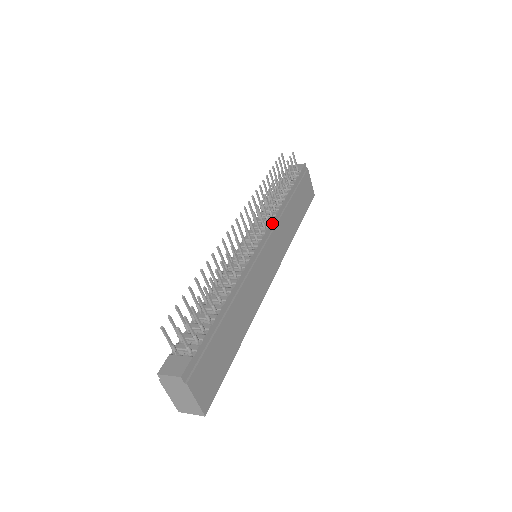
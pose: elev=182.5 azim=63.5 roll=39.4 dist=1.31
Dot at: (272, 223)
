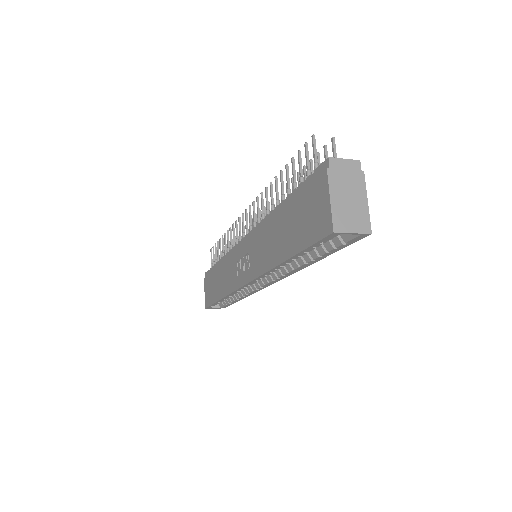
Dot at: occluded
